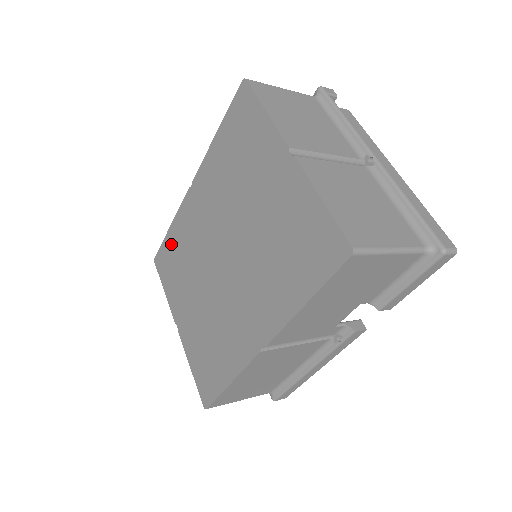
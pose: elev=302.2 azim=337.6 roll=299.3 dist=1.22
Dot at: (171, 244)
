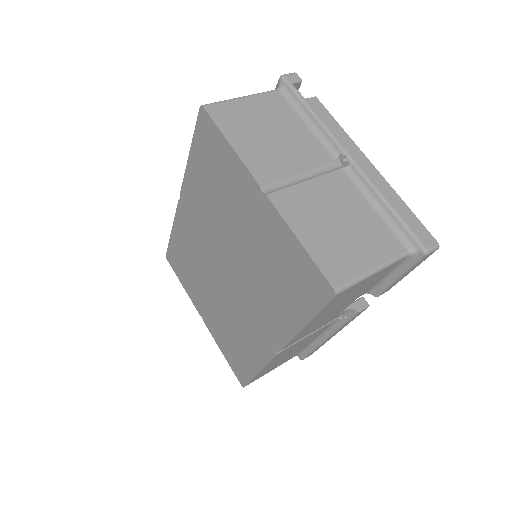
Dot at: (177, 247)
